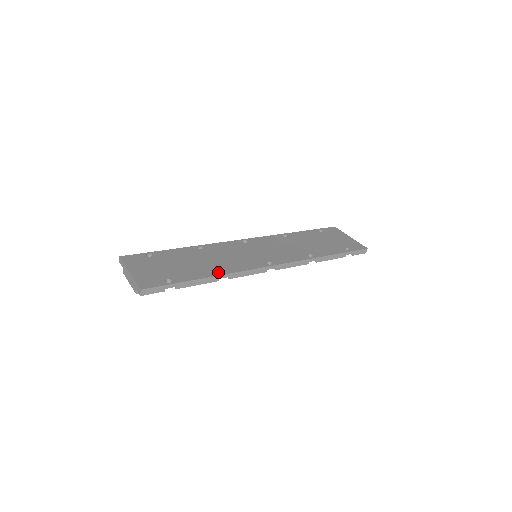
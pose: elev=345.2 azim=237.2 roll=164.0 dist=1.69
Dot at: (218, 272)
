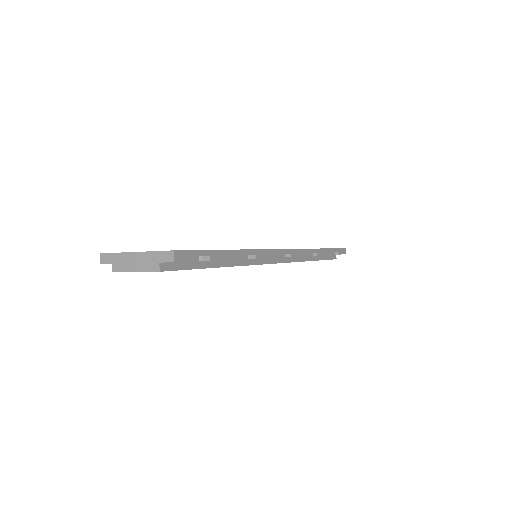
Dot at: occluded
